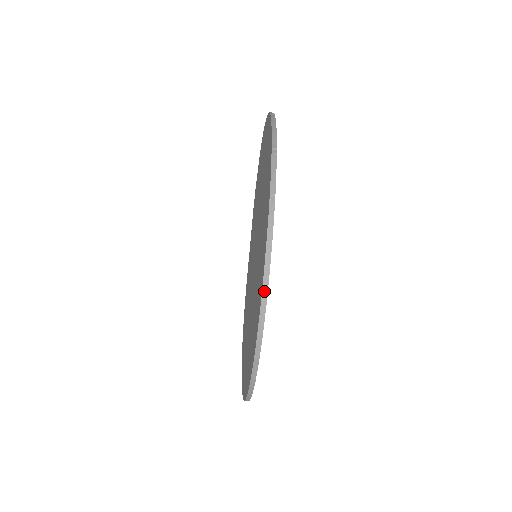
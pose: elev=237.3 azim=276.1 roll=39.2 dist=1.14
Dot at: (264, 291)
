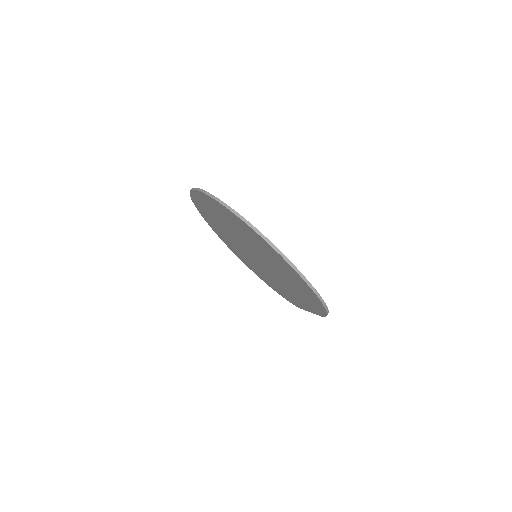
Dot at: occluded
